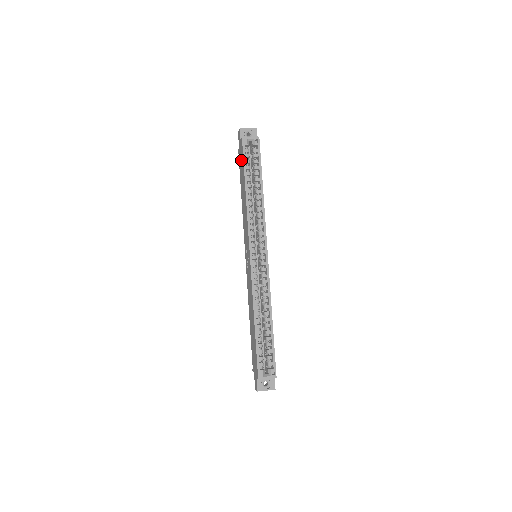
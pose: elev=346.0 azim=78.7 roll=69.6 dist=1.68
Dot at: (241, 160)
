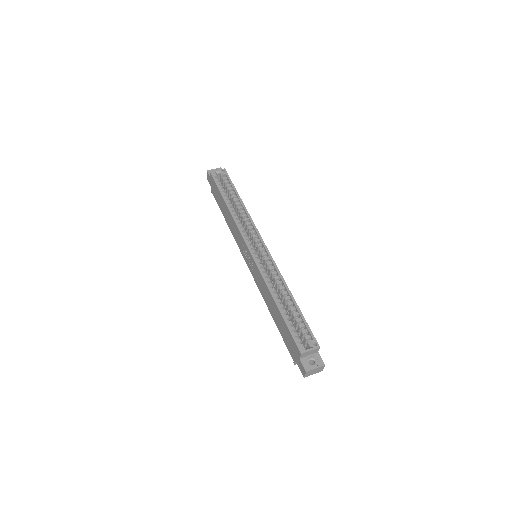
Dot at: (215, 191)
